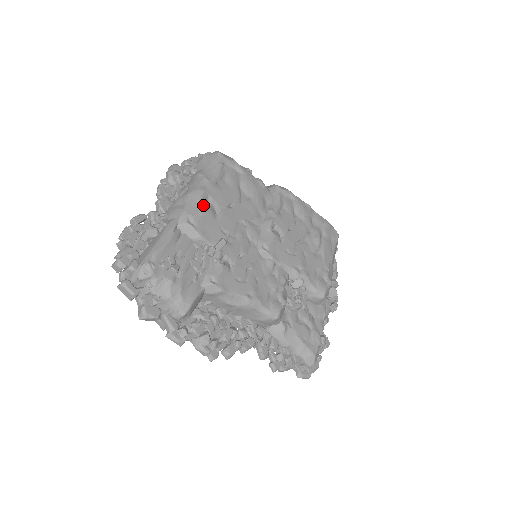
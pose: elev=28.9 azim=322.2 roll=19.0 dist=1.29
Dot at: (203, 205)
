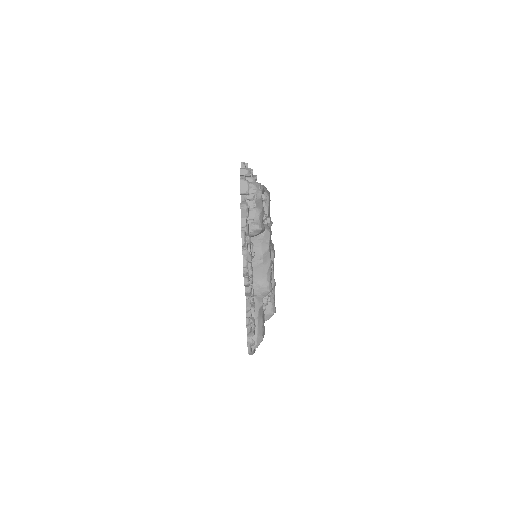
Dot at: occluded
